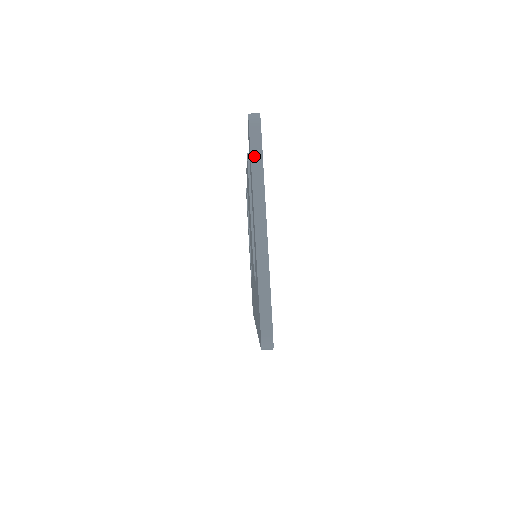
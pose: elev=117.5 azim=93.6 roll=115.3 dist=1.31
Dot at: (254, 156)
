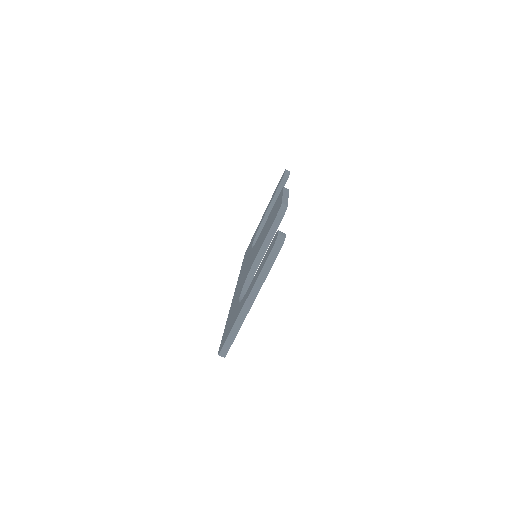
Dot at: (266, 266)
